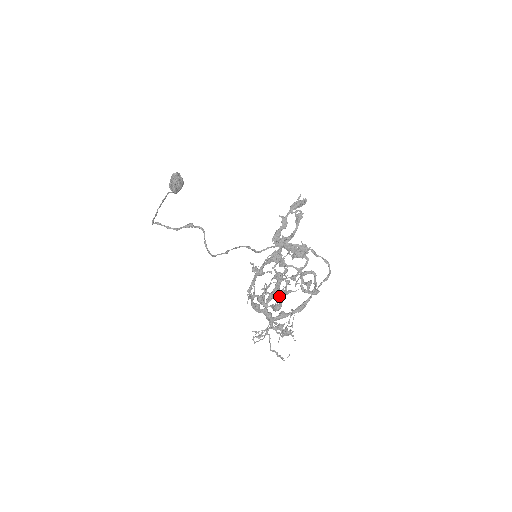
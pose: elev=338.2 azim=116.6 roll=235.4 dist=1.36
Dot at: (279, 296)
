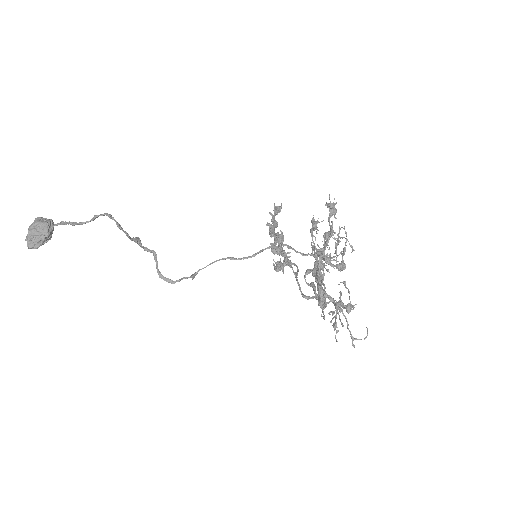
Dot at: occluded
